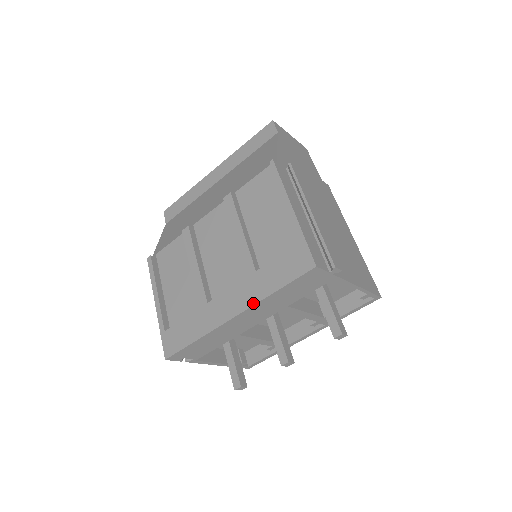
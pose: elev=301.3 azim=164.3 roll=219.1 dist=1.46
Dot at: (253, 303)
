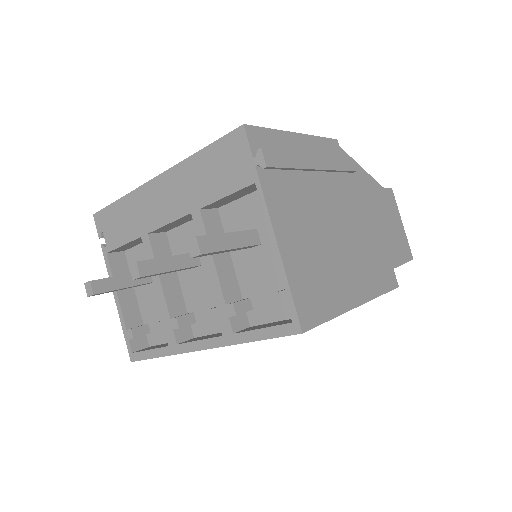
Dot at: (178, 164)
